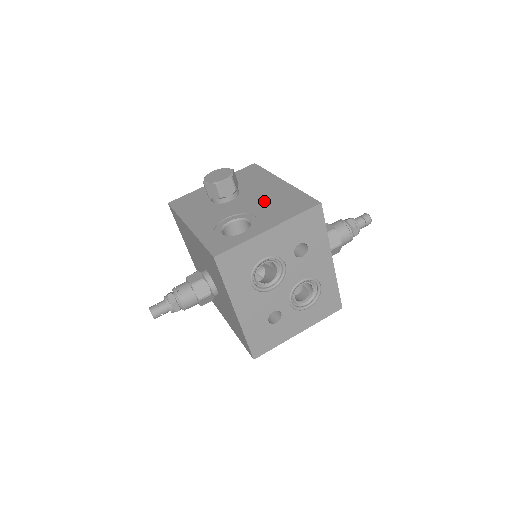
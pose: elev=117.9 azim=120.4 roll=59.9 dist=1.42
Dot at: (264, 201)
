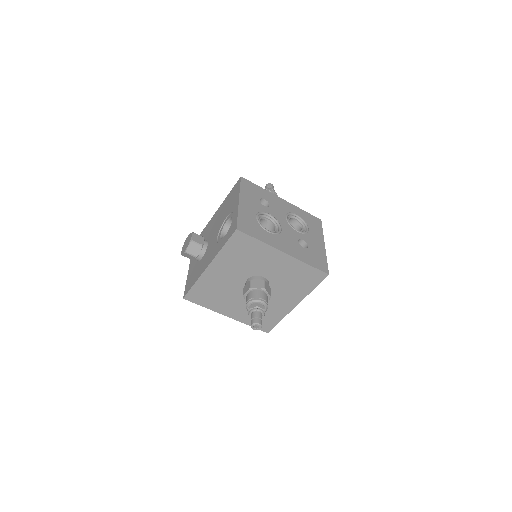
Dot at: (221, 217)
